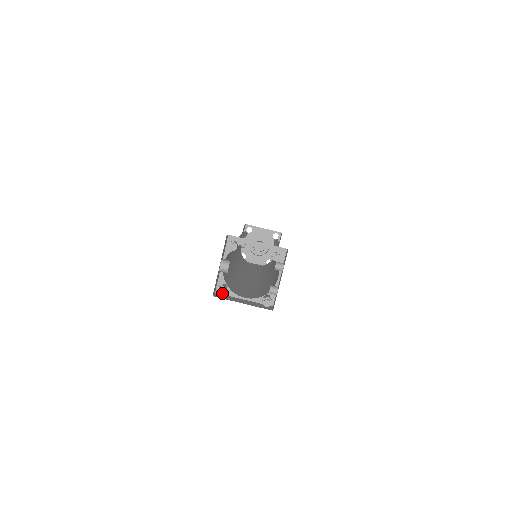
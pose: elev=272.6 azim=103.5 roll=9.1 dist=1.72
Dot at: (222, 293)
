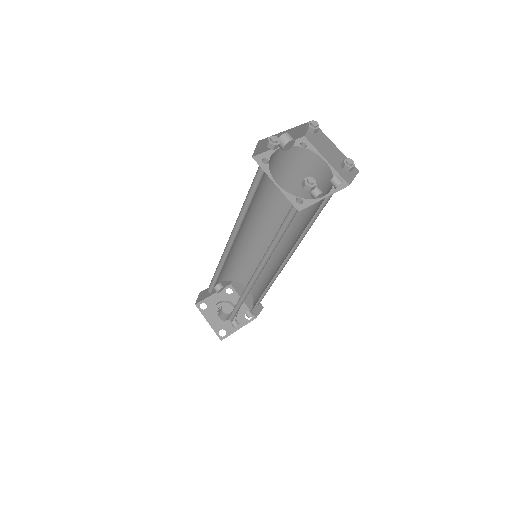
Dot at: (274, 140)
